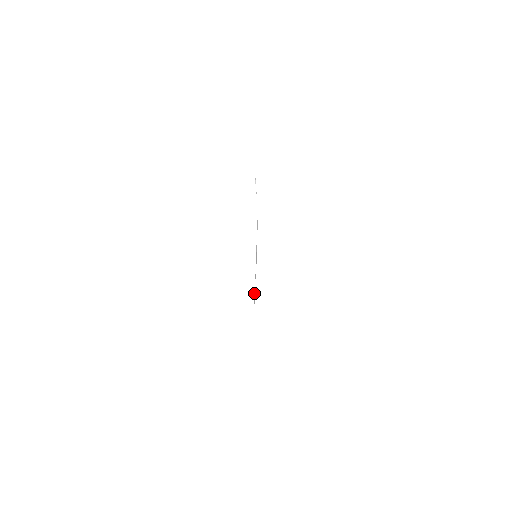
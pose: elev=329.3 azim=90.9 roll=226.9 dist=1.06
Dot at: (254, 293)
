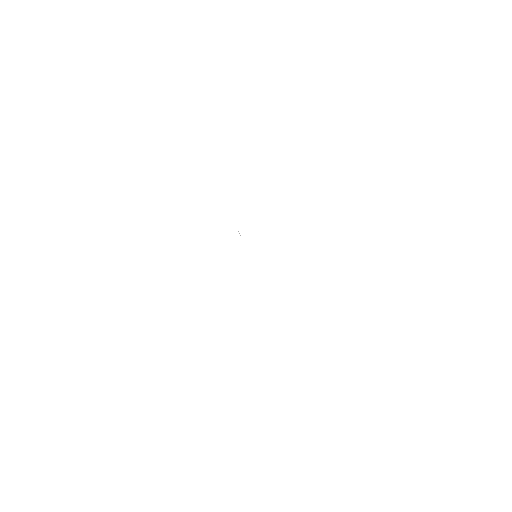
Dot at: occluded
